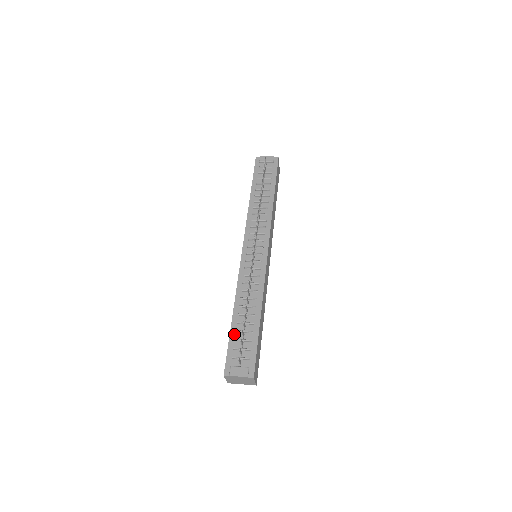
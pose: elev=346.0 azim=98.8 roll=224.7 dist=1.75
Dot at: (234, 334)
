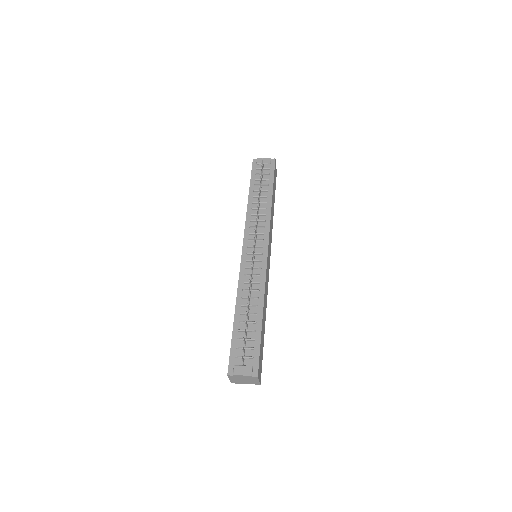
Dot at: (236, 333)
